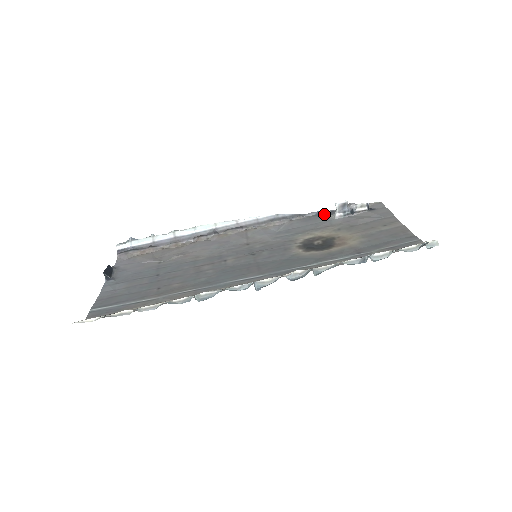
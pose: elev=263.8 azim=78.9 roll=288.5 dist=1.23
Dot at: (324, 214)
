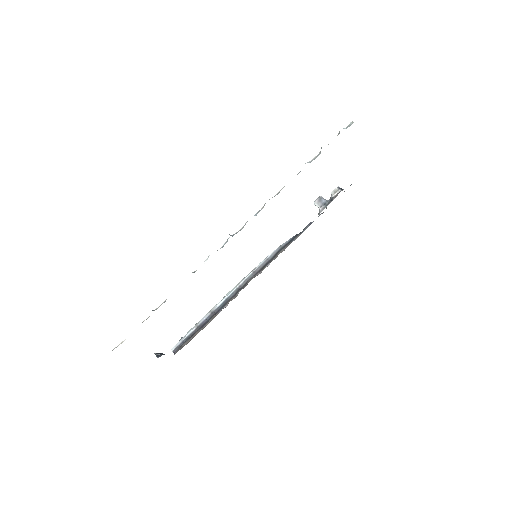
Dot at: occluded
